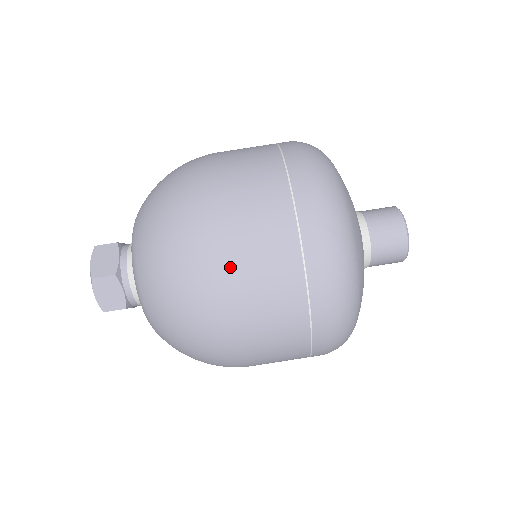
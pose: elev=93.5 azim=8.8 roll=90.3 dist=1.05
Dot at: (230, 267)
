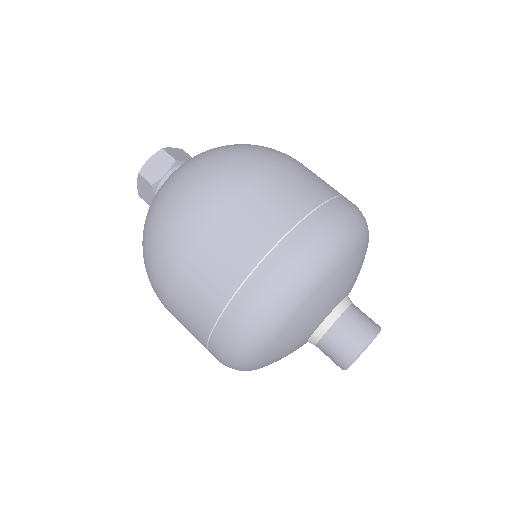
Dot at: (253, 181)
